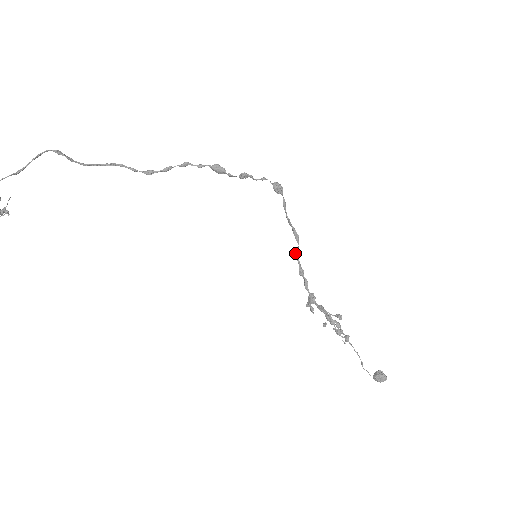
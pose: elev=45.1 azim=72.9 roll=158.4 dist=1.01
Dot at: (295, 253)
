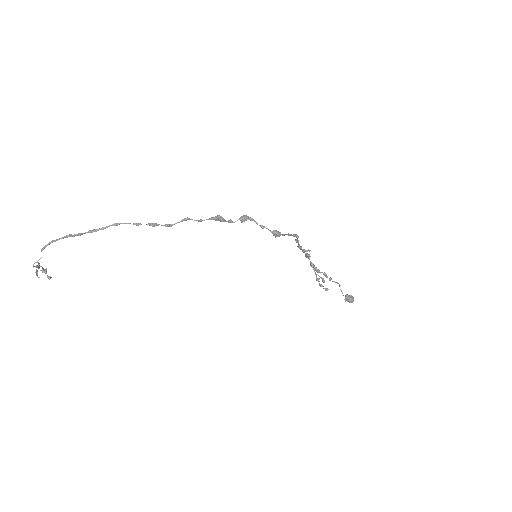
Dot at: (295, 240)
